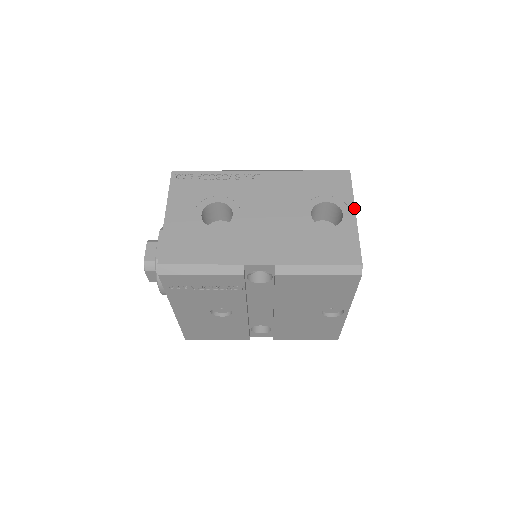
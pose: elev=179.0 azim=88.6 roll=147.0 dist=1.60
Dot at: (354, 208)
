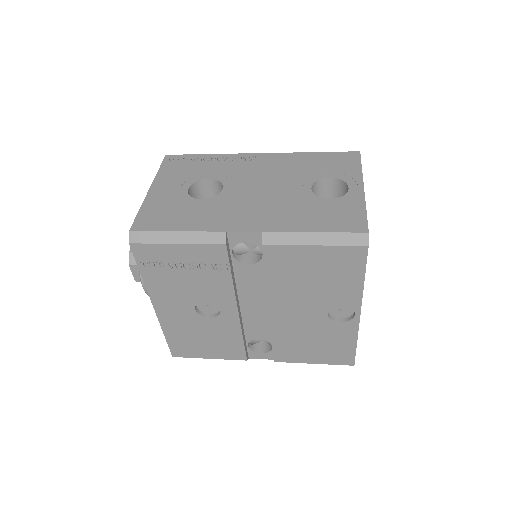
Dot at: (362, 182)
